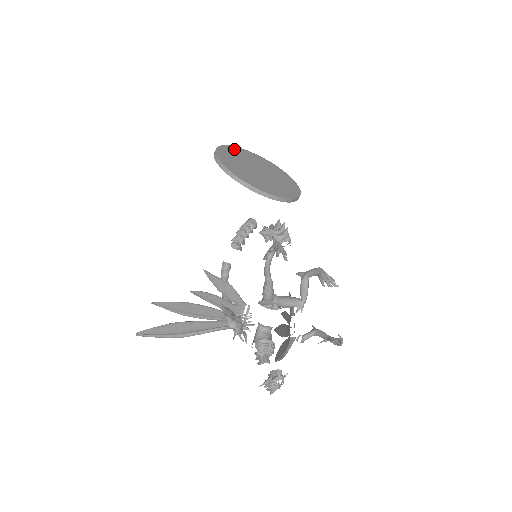
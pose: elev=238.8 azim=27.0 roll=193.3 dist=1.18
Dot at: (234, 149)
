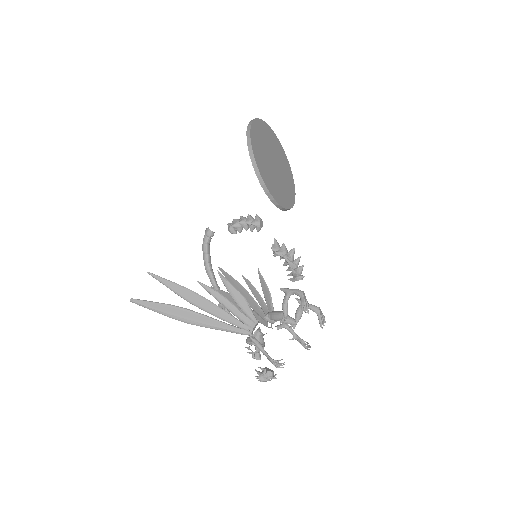
Dot at: (257, 127)
